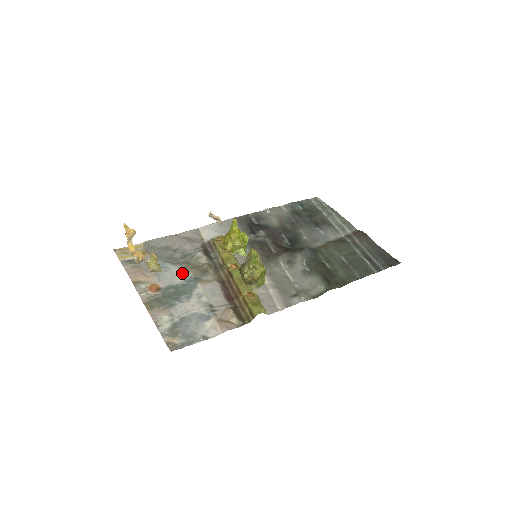
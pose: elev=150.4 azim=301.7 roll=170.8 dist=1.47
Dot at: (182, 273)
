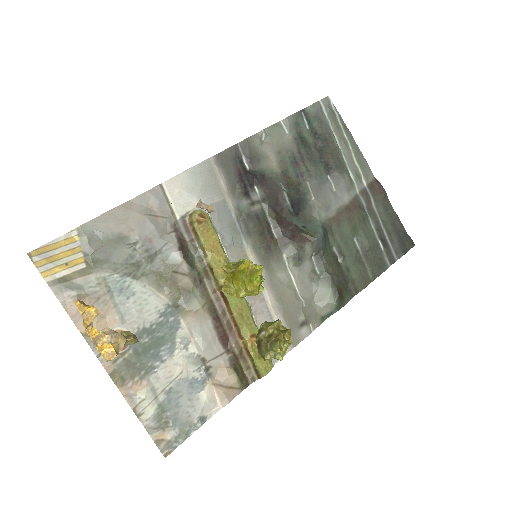
Dot at: (154, 299)
